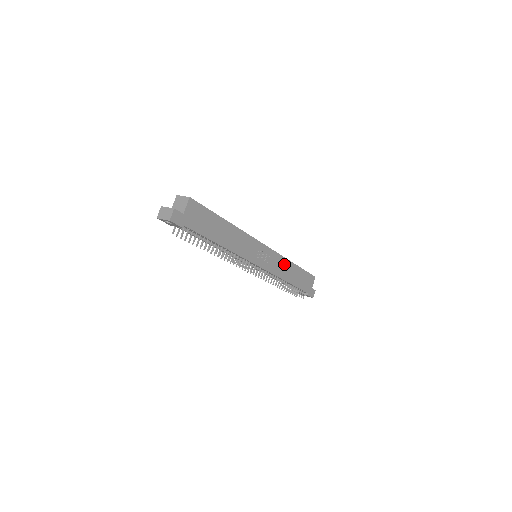
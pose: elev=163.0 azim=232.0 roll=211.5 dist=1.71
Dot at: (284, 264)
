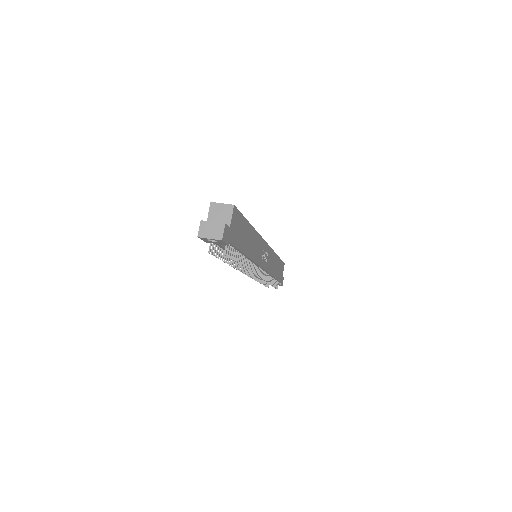
Dot at: (273, 258)
